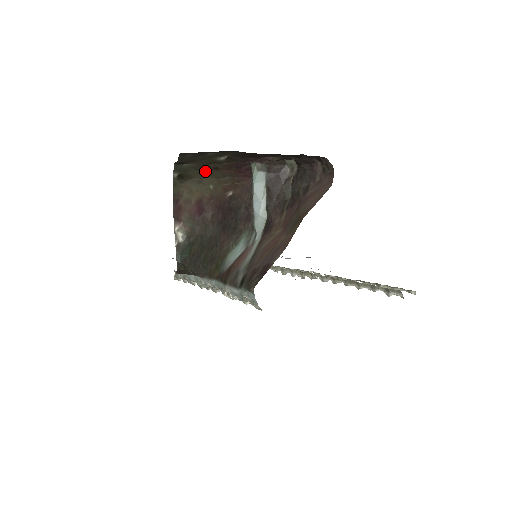
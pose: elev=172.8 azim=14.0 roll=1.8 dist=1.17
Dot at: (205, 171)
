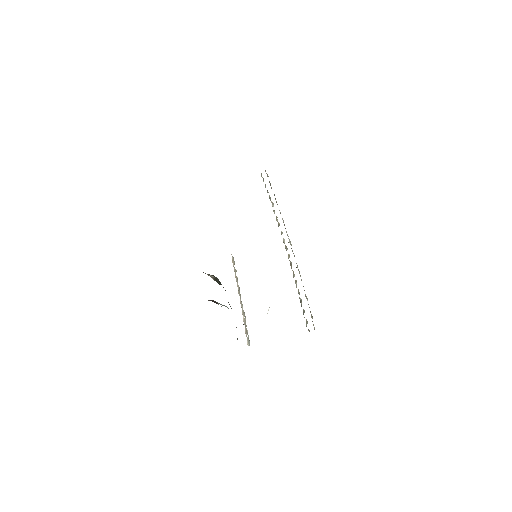
Dot at: occluded
